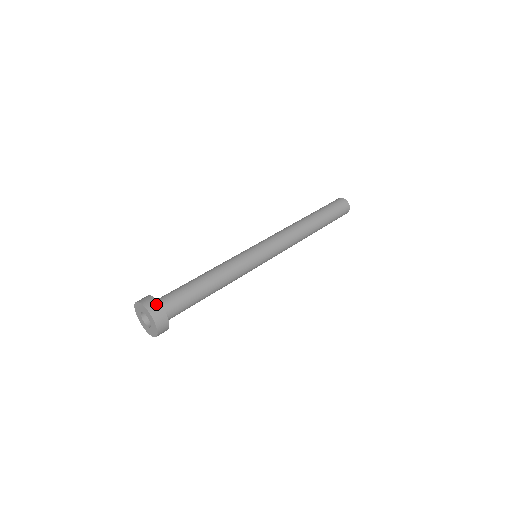
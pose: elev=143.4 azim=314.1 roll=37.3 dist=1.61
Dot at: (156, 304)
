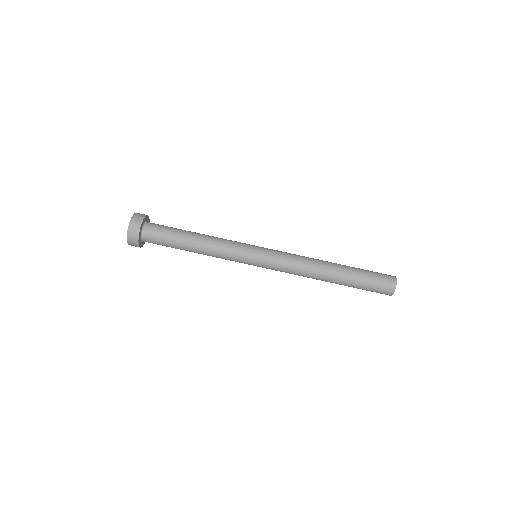
Dot at: occluded
